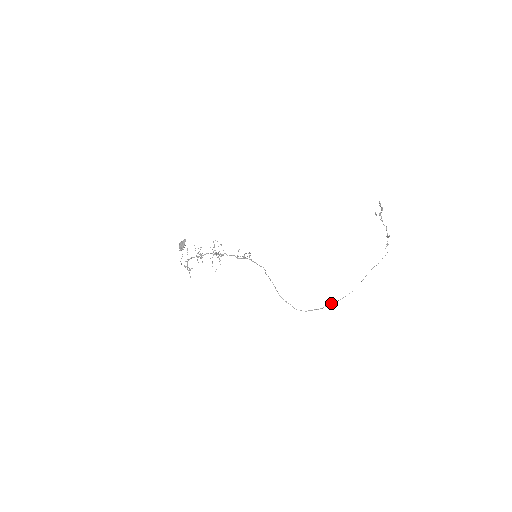
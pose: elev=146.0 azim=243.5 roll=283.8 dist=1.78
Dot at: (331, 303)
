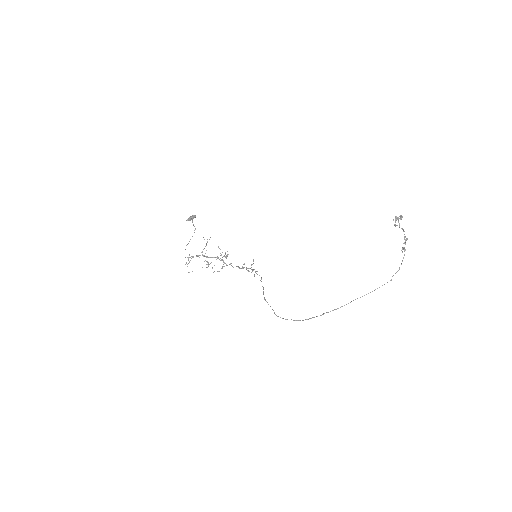
Dot at: (322, 314)
